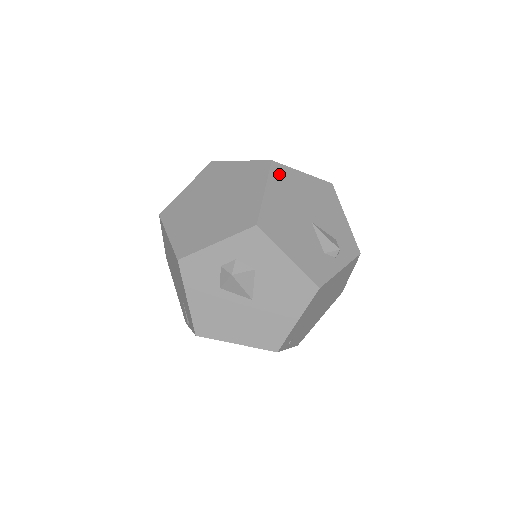
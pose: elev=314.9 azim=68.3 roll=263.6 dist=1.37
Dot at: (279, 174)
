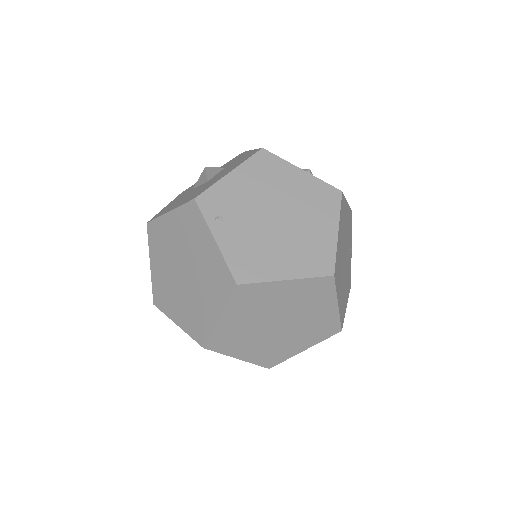
Dot at: occluded
